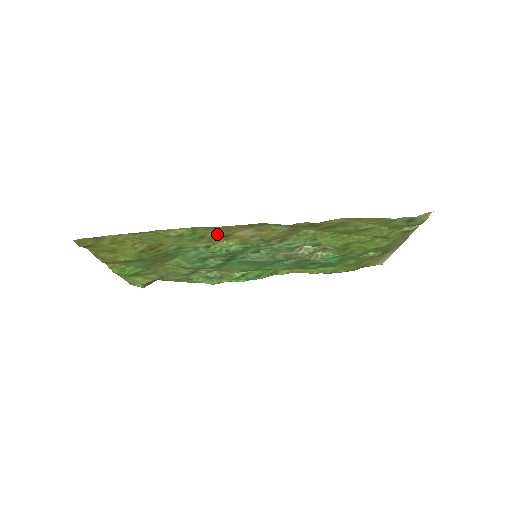
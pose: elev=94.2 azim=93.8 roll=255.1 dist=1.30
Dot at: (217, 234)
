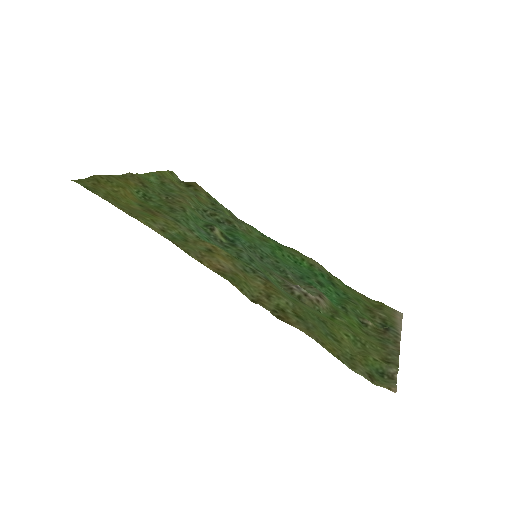
Dot at: (198, 248)
